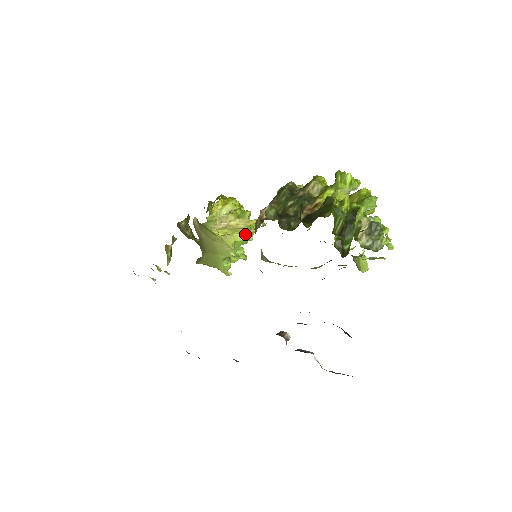
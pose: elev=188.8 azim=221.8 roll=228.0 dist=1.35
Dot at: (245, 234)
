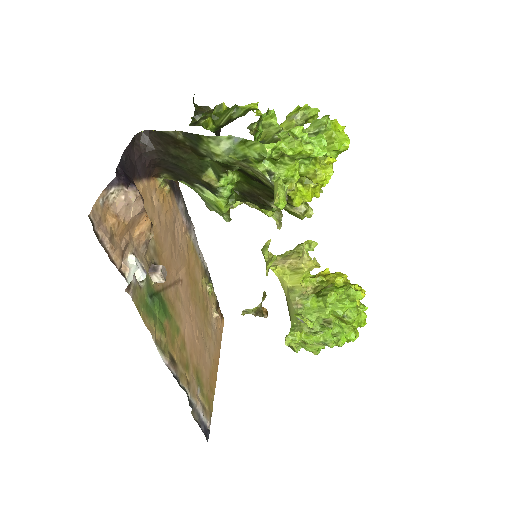
Dot at: (322, 296)
